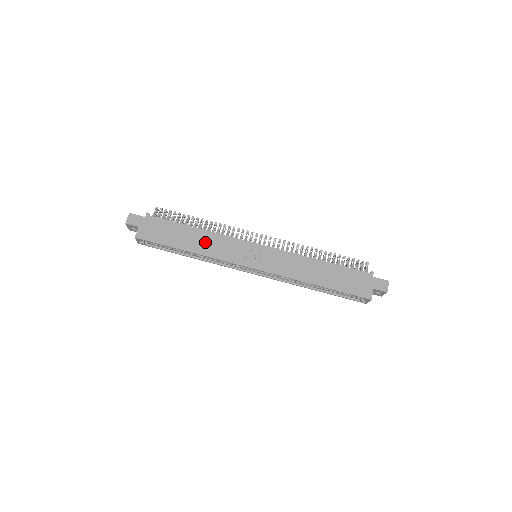
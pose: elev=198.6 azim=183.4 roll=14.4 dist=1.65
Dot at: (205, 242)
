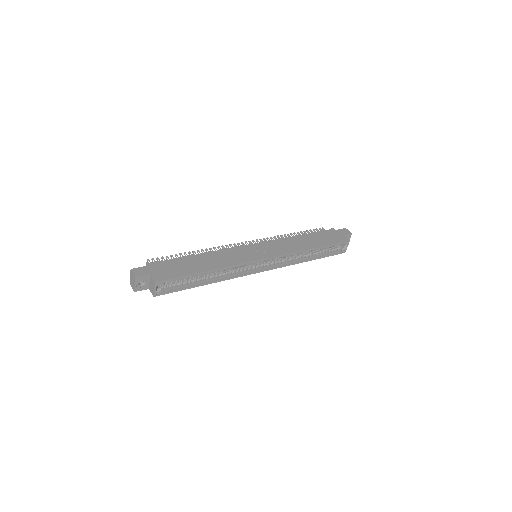
Dot at: (215, 259)
